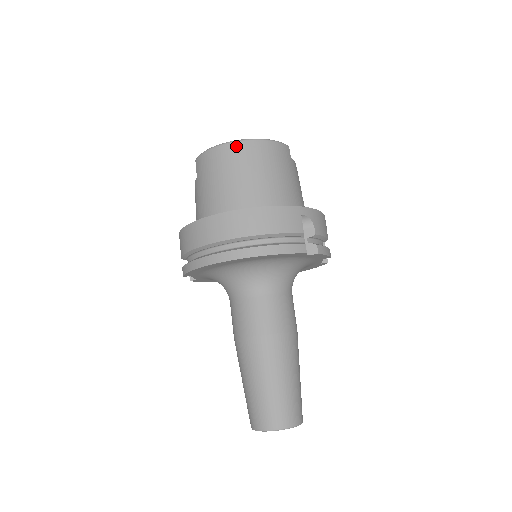
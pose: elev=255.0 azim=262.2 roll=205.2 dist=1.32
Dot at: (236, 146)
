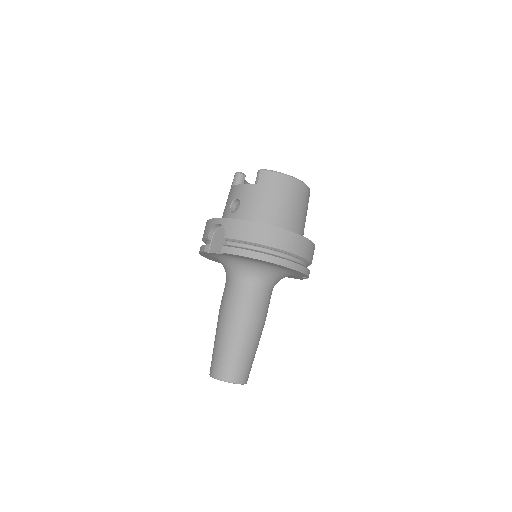
Dot at: (299, 184)
